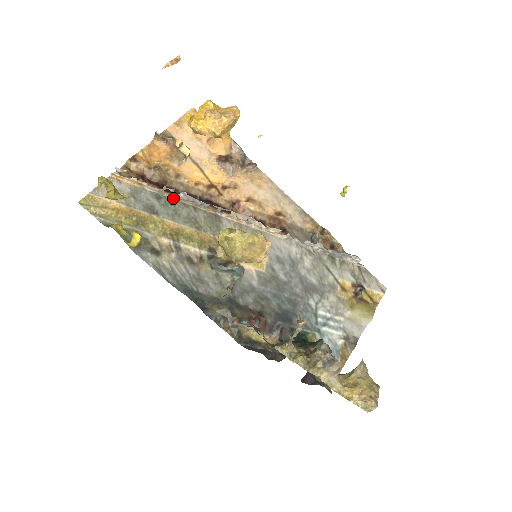
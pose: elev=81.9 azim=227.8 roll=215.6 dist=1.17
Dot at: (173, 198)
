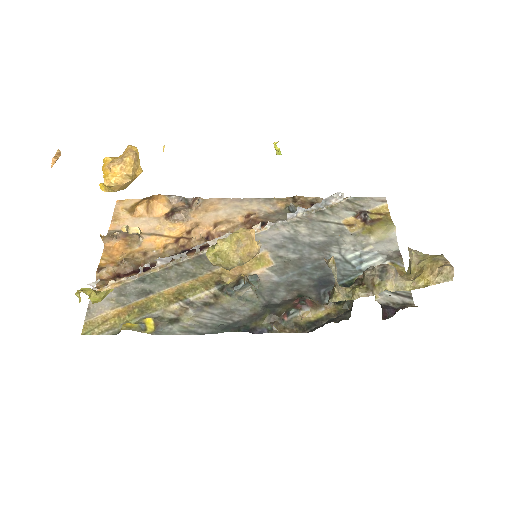
Dot at: (155, 271)
